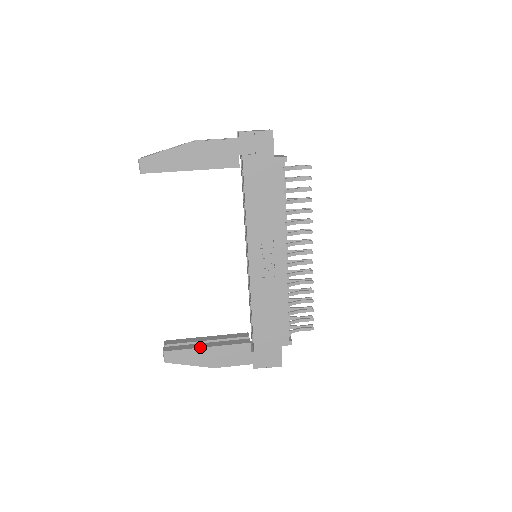
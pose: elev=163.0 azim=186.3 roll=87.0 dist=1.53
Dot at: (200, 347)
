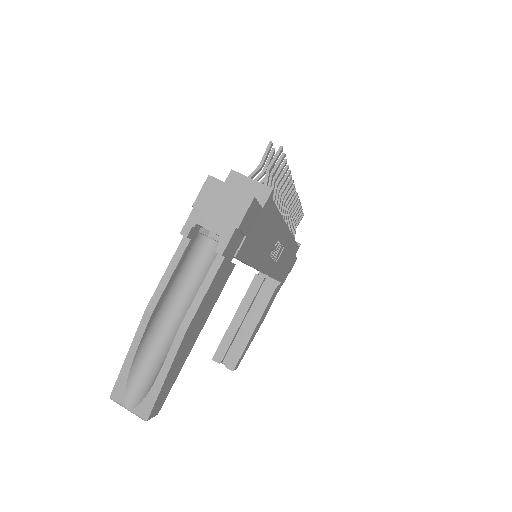
Dot at: (252, 335)
